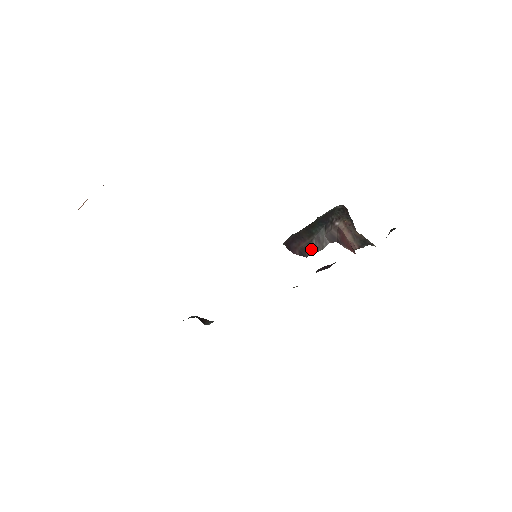
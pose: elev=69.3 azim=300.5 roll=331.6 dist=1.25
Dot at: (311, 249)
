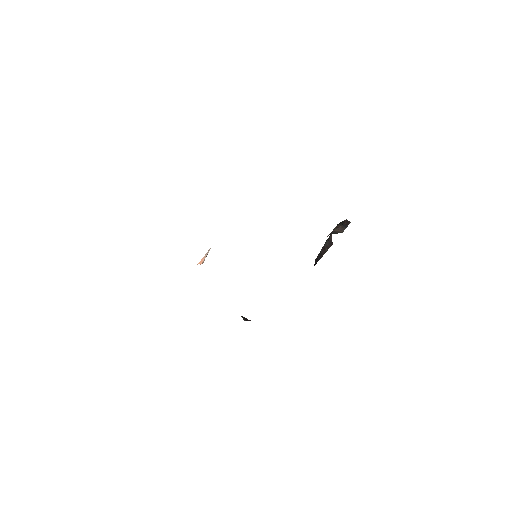
Dot at: (319, 256)
